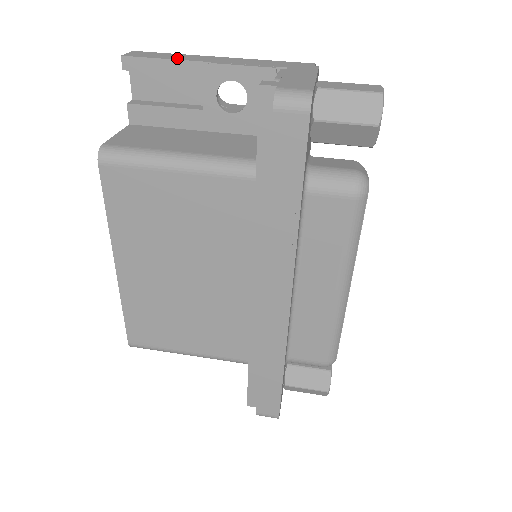
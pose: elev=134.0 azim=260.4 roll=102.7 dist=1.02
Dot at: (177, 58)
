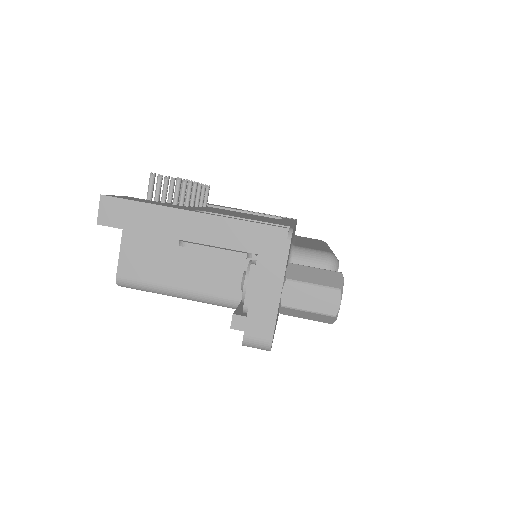
Dot at: (150, 228)
